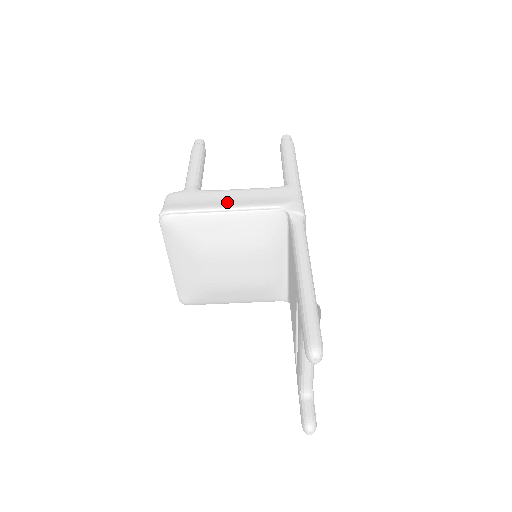
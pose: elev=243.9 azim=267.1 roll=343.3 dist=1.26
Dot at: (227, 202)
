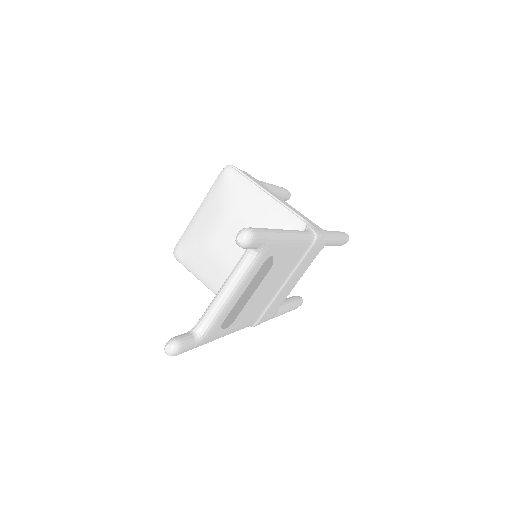
Dot at: (274, 195)
